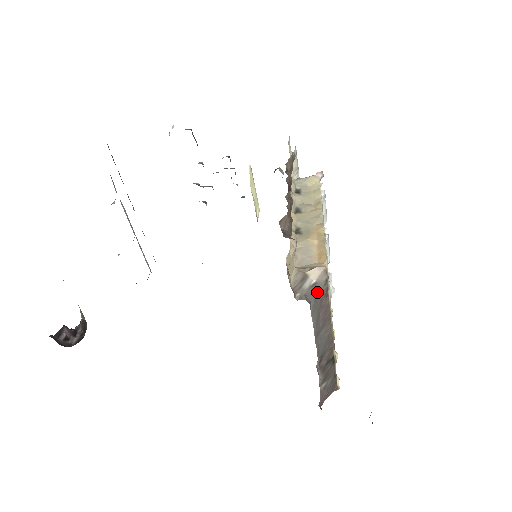
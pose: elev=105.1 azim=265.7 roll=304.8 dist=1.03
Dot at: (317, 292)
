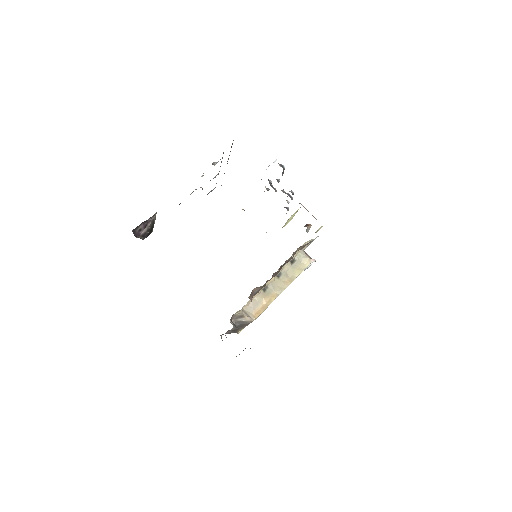
Dot at: (242, 324)
